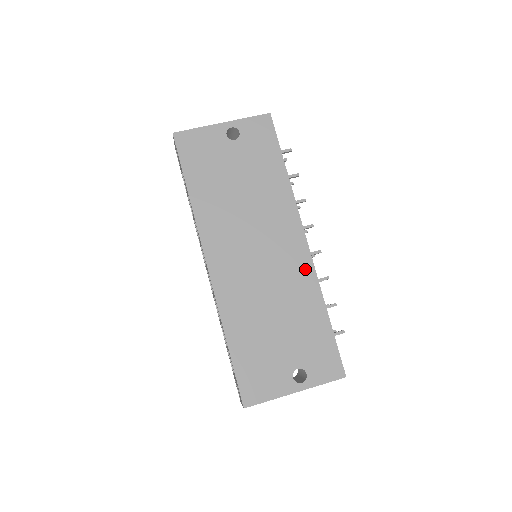
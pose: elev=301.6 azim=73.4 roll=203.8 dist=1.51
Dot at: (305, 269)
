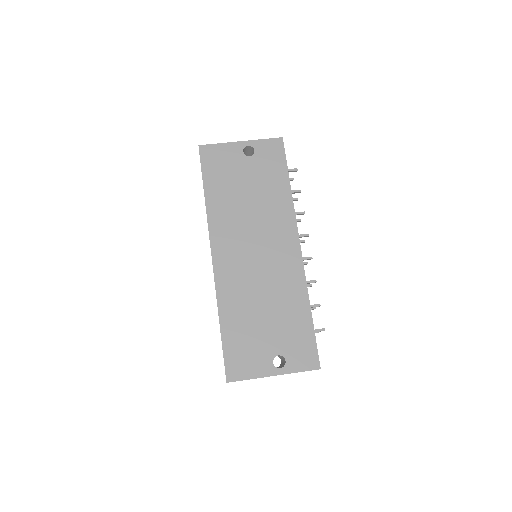
Dot at: (296, 270)
